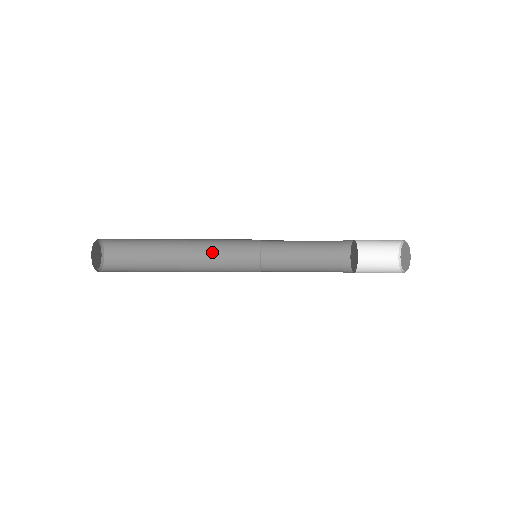
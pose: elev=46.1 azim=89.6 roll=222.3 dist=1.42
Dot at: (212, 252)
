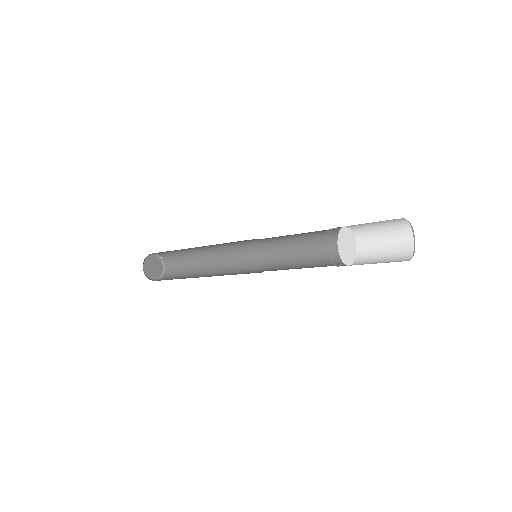
Dot at: (223, 244)
